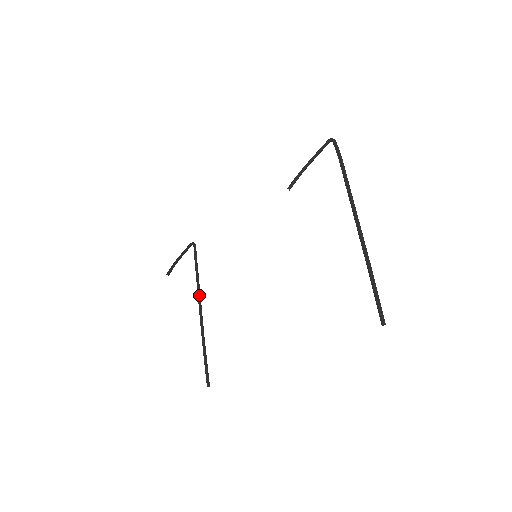
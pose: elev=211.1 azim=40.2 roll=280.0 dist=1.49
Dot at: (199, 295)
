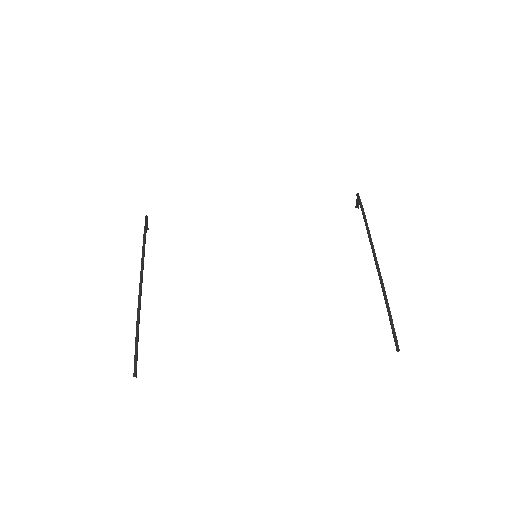
Dot at: occluded
